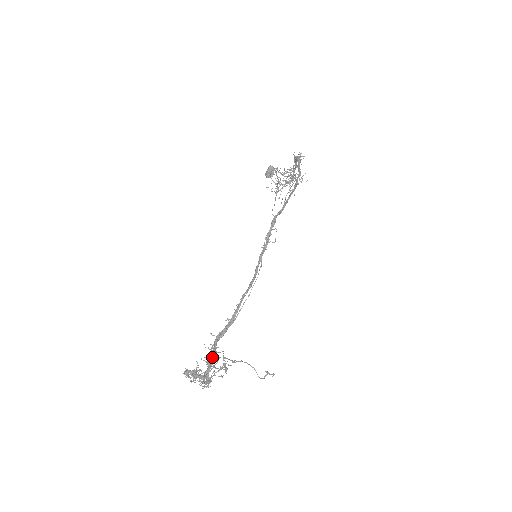
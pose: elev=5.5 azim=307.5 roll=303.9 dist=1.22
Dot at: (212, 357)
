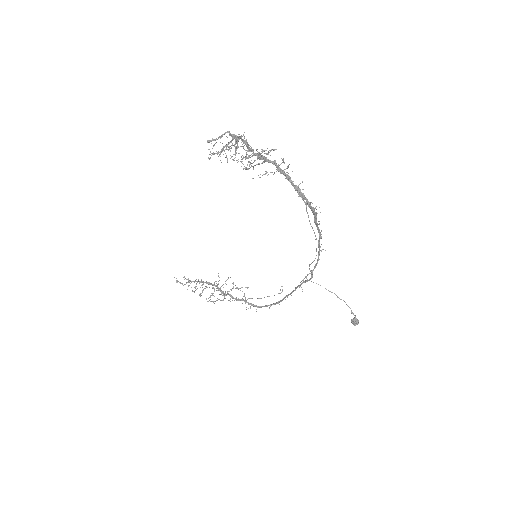
Dot at: occluded
